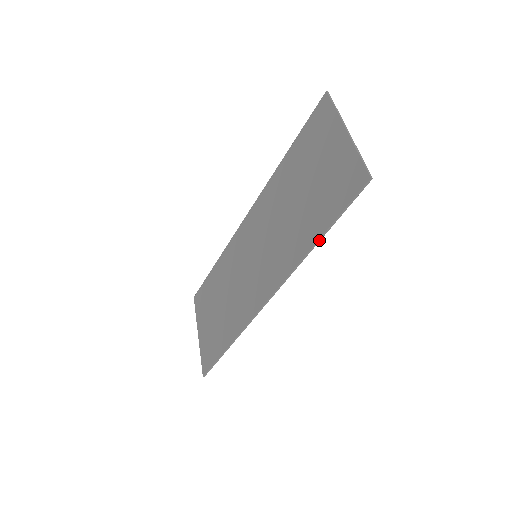
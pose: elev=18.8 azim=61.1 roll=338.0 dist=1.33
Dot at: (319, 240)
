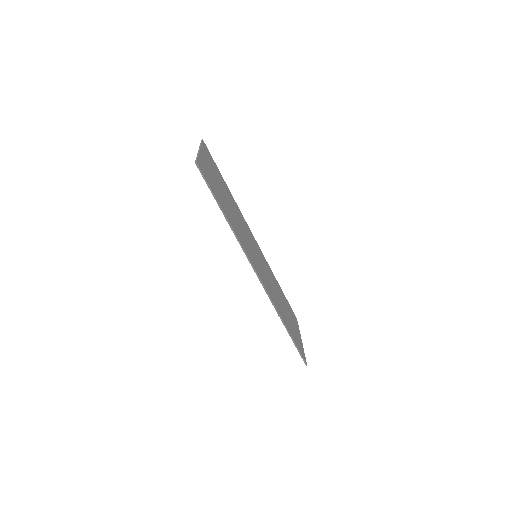
Dot at: (224, 215)
